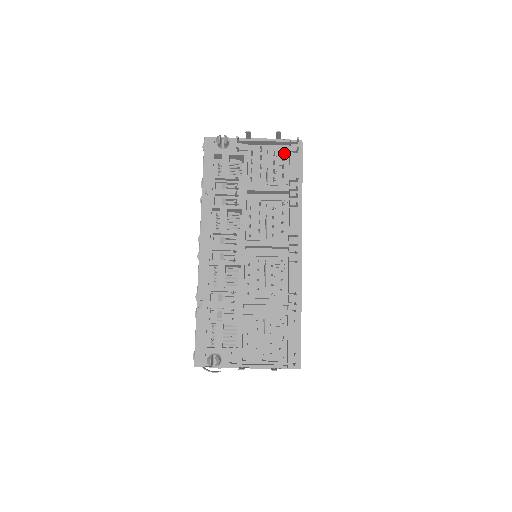
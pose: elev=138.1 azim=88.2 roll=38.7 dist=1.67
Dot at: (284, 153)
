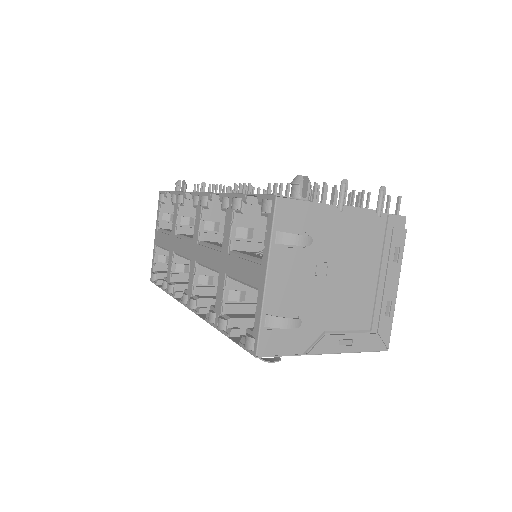
Dot at: occluded
